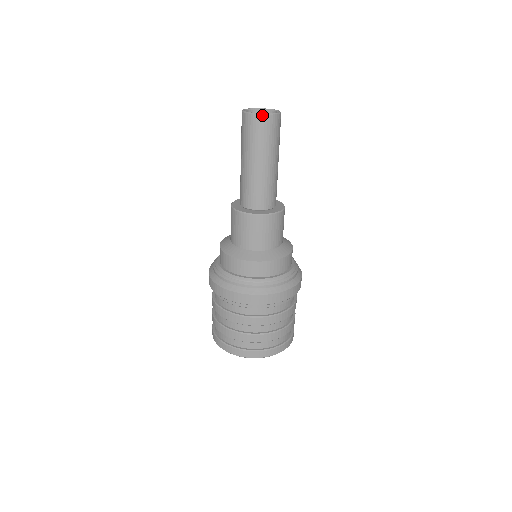
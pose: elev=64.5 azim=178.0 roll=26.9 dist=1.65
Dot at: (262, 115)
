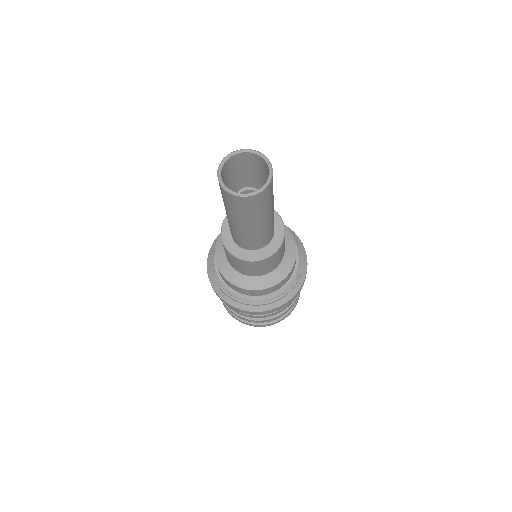
Dot at: (224, 189)
